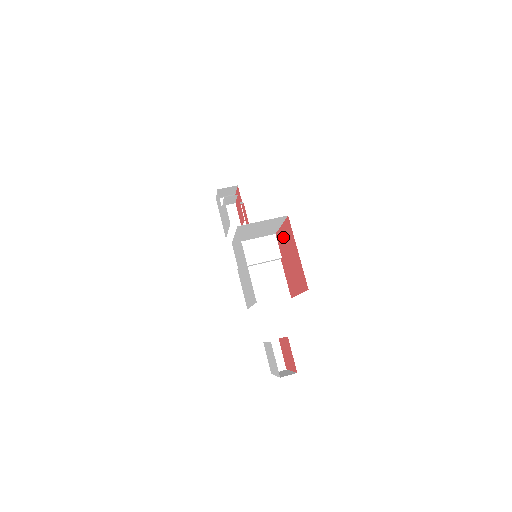
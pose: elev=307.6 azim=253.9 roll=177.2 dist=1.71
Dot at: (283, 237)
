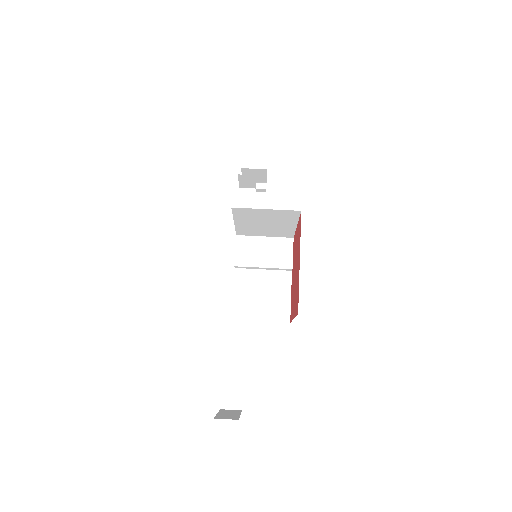
Dot at: (296, 241)
